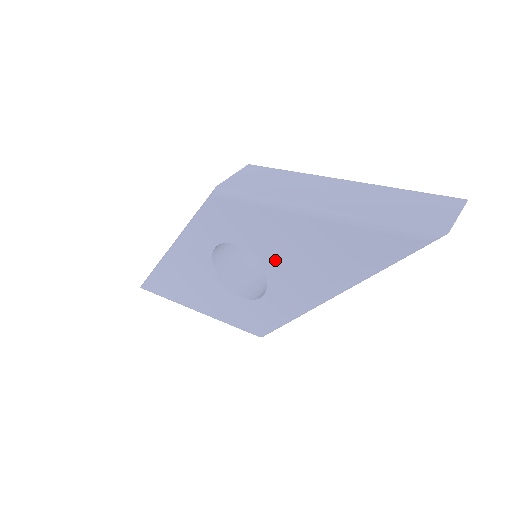
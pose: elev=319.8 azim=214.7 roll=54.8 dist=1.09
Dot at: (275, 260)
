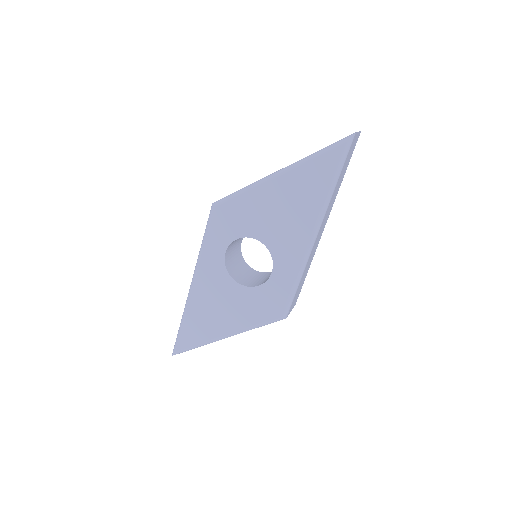
Dot at: (270, 229)
